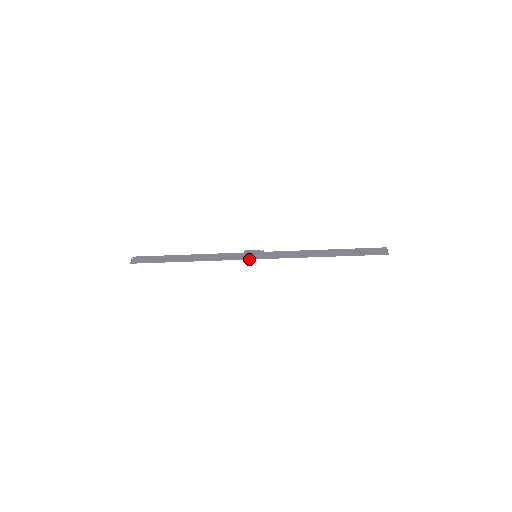
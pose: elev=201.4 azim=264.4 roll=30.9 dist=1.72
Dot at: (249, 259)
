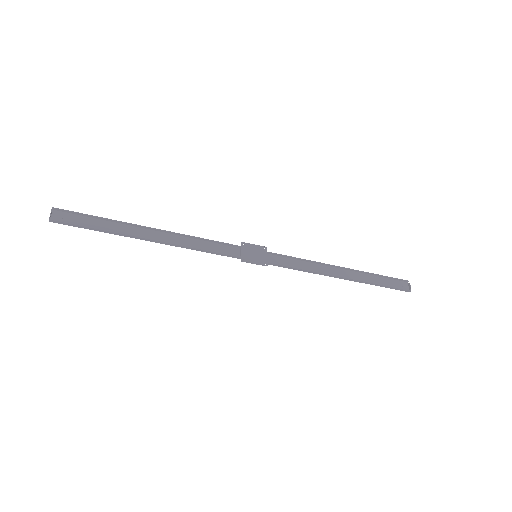
Dot at: (249, 262)
